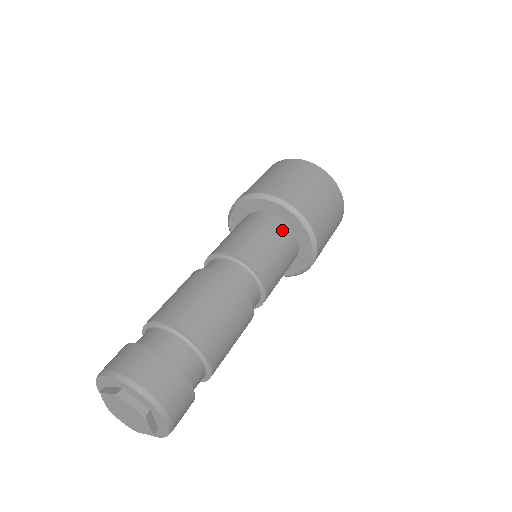
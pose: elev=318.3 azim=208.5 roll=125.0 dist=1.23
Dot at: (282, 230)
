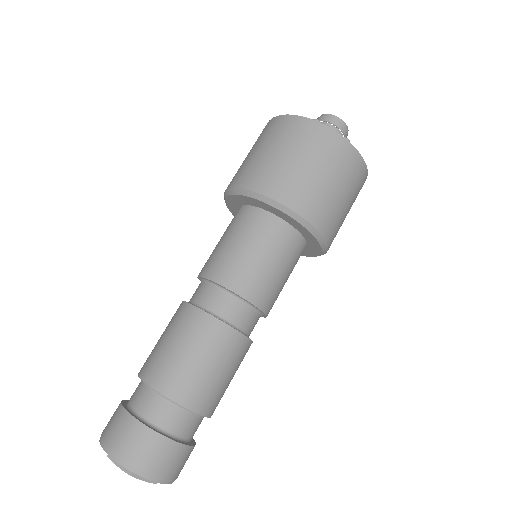
Dot at: (261, 223)
